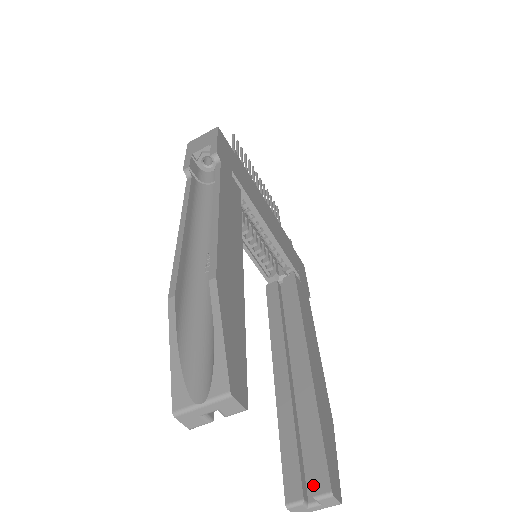
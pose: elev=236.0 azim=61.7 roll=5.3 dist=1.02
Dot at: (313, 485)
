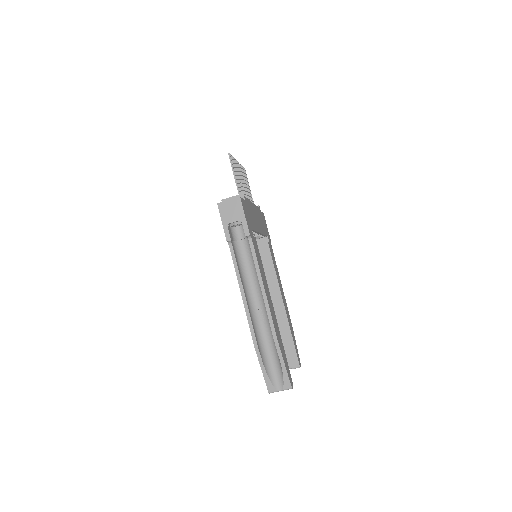
Dot at: (292, 364)
